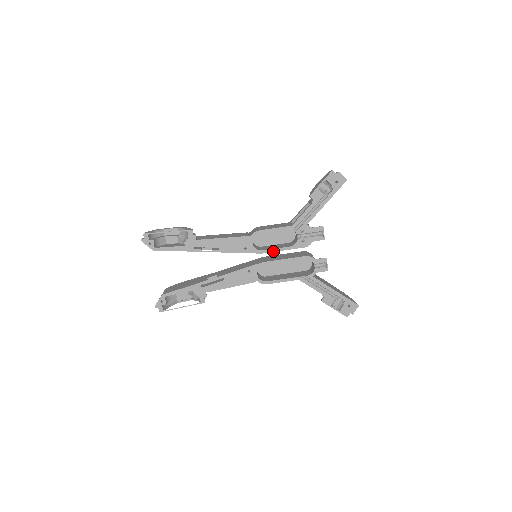
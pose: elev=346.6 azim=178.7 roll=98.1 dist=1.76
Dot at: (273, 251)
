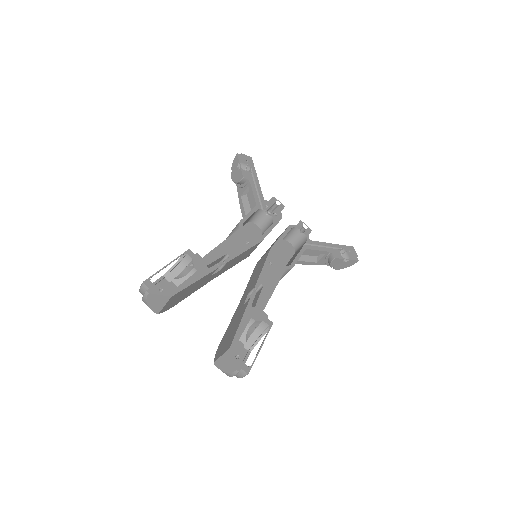
Dot at: (267, 234)
